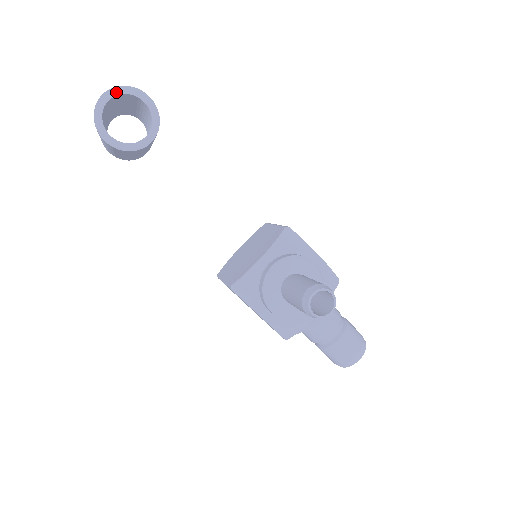
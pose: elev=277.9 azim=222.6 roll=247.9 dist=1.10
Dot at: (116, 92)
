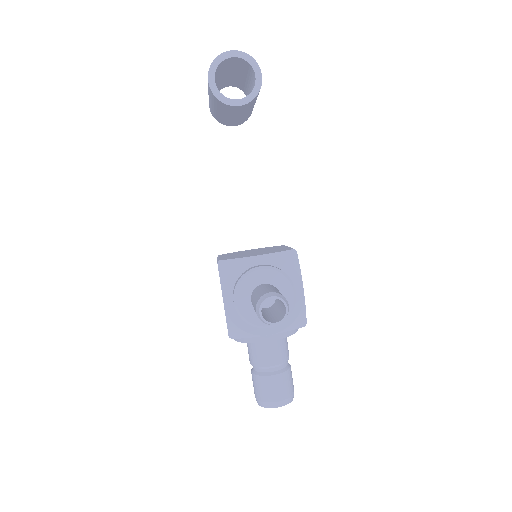
Dot at: (241, 55)
